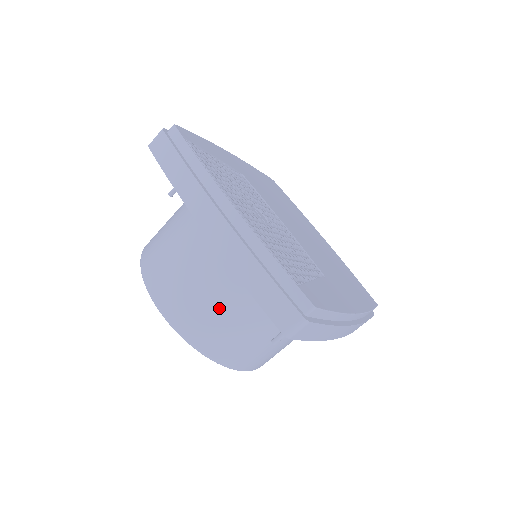
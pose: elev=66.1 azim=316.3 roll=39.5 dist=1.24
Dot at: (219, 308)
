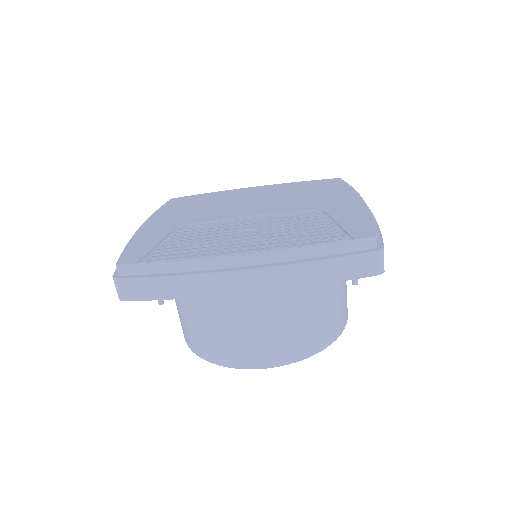
Dot at: (306, 314)
